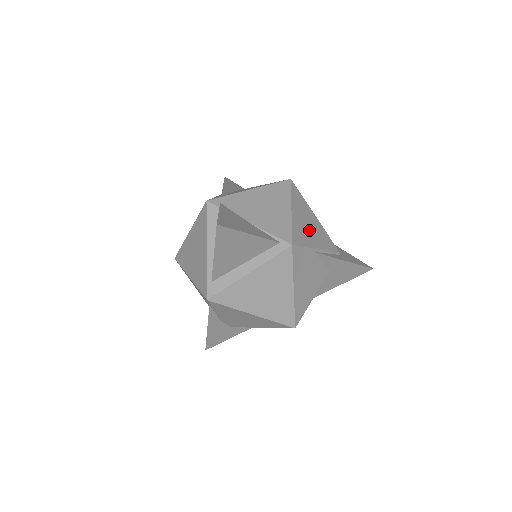
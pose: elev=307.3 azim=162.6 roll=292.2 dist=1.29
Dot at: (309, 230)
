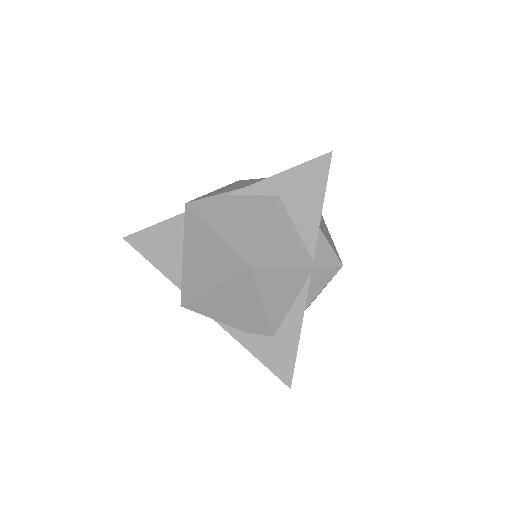
Dot at: (233, 188)
